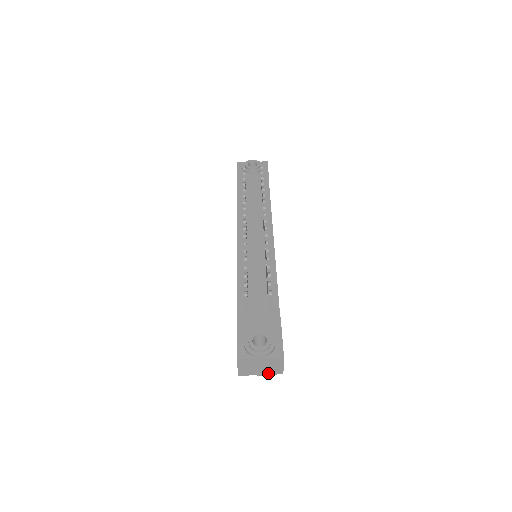
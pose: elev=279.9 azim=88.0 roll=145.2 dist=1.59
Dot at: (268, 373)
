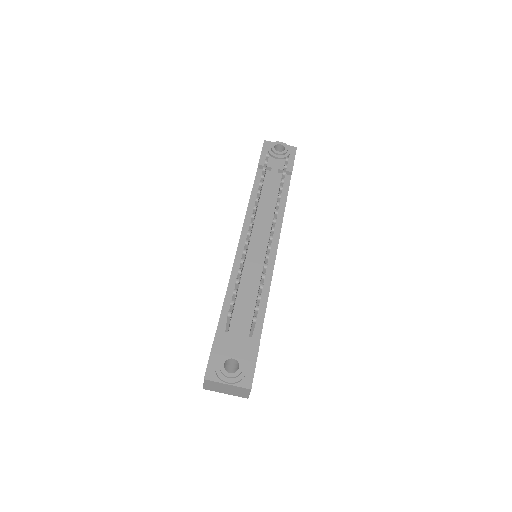
Dot at: (233, 394)
